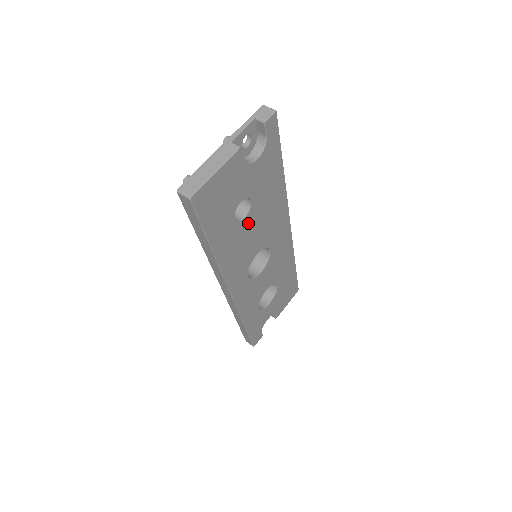
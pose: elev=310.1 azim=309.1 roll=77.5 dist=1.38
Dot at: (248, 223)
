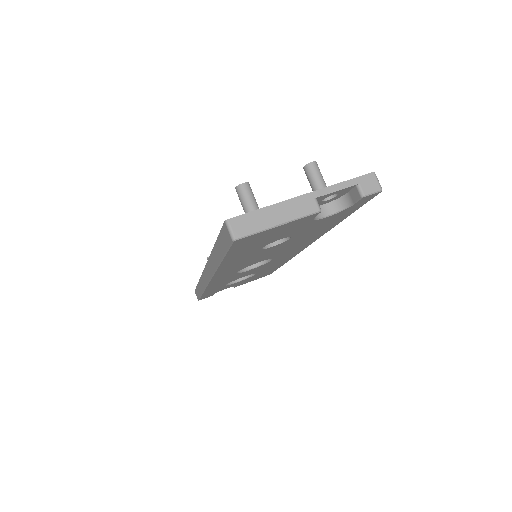
Dot at: (271, 248)
